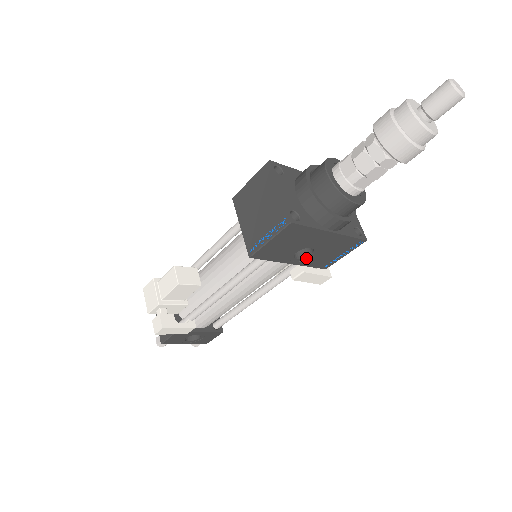
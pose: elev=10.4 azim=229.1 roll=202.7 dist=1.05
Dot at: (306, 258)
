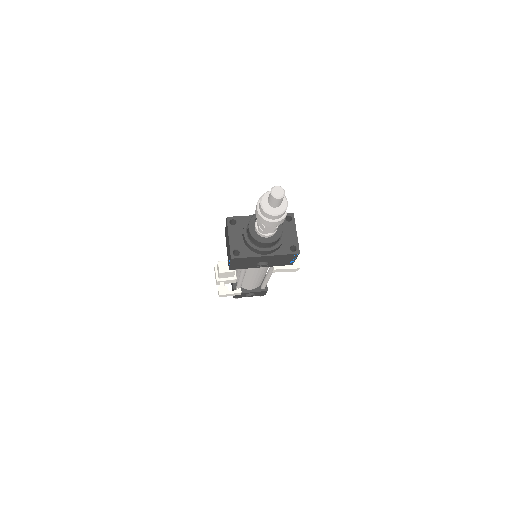
Dot at: (268, 264)
